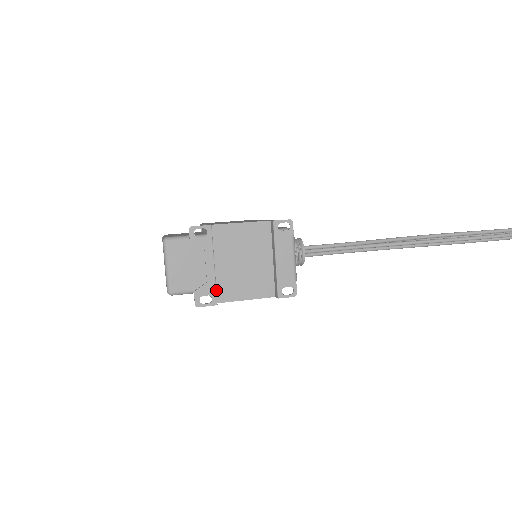
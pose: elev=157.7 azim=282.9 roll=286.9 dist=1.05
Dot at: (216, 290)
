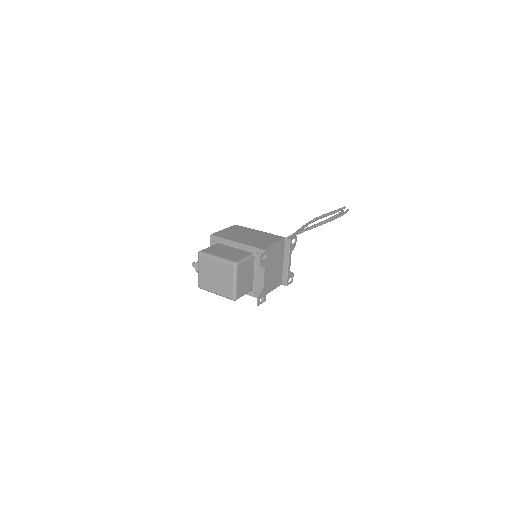
Dot at: occluded
